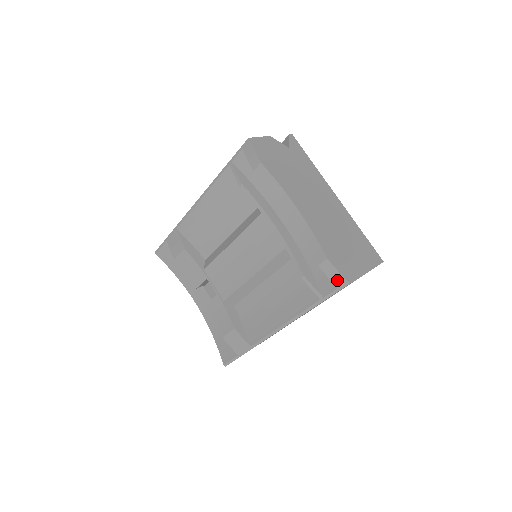
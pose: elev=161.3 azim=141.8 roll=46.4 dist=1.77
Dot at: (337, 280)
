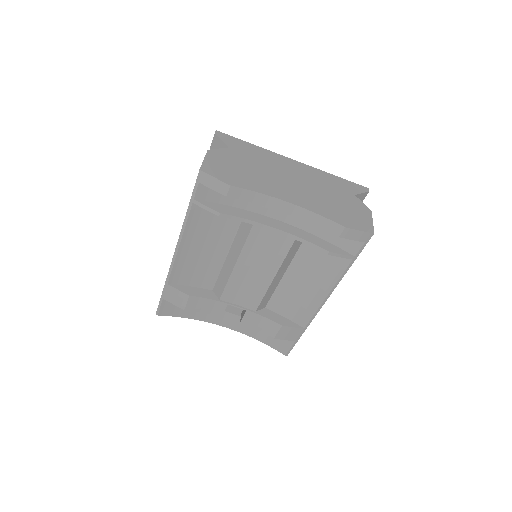
Dot at: (362, 237)
